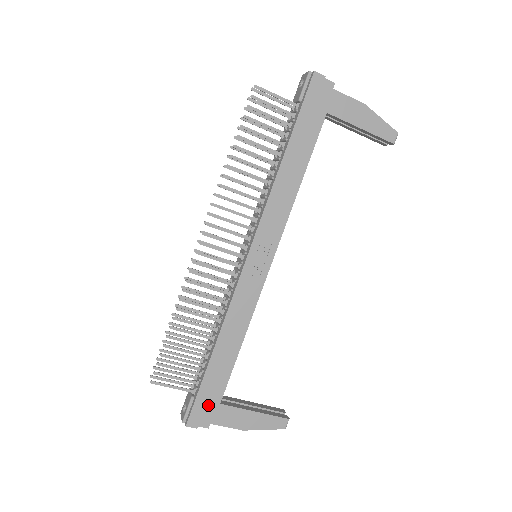
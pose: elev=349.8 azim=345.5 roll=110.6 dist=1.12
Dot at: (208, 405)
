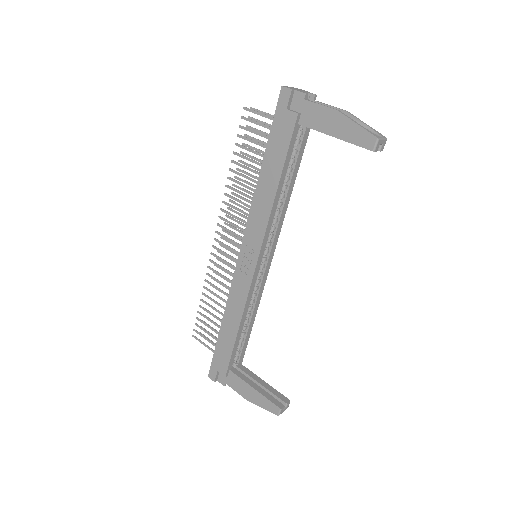
Dot at: (220, 367)
